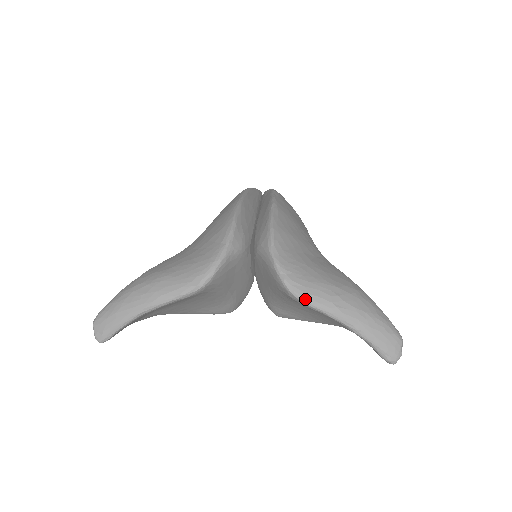
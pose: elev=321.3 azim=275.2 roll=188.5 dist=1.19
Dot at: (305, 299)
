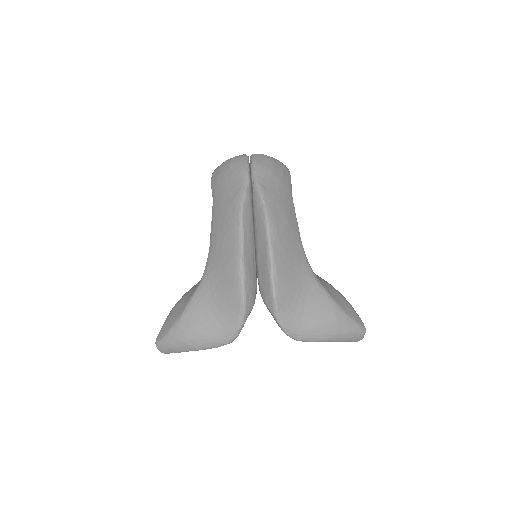
Dot at: (303, 341)
